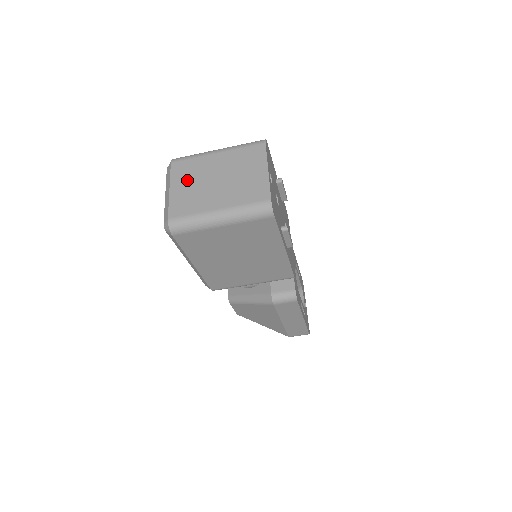
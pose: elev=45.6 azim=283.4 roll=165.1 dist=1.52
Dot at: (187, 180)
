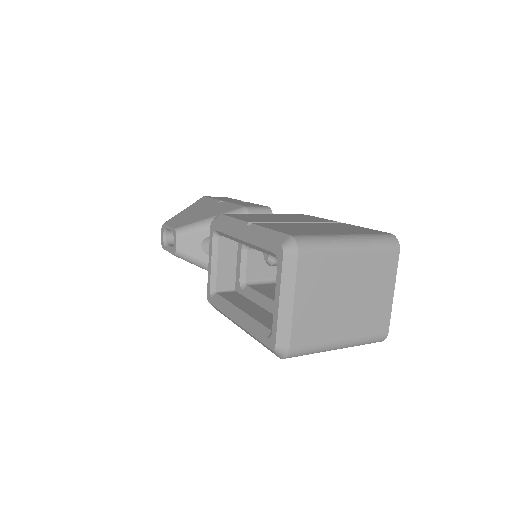
Dot at: (316, 292)
